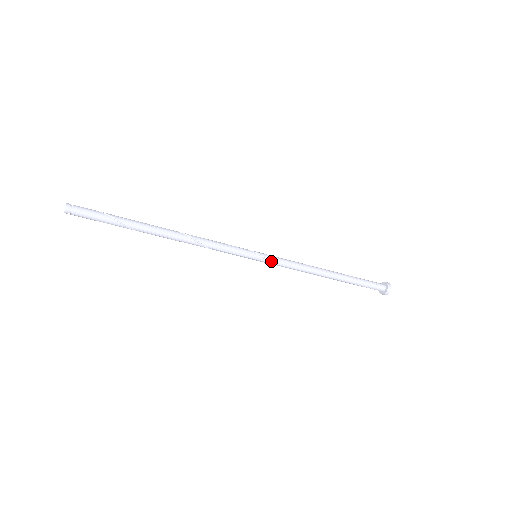
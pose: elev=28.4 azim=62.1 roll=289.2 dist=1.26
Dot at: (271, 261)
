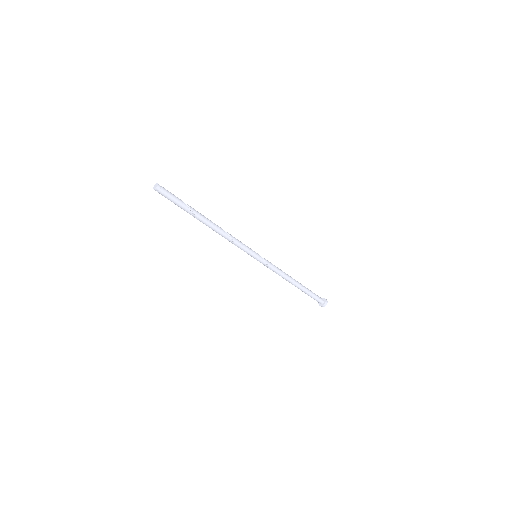
Dot at: (265, 260)
